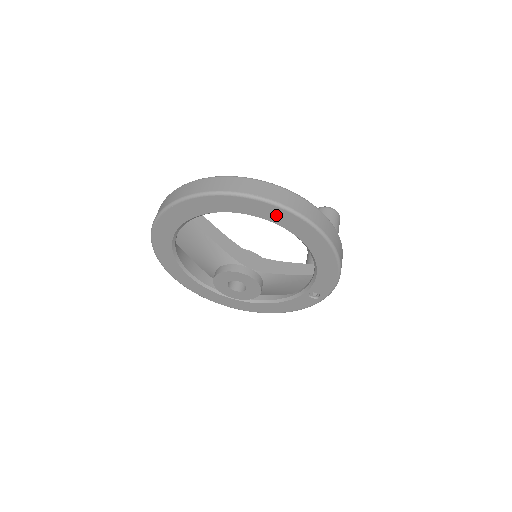
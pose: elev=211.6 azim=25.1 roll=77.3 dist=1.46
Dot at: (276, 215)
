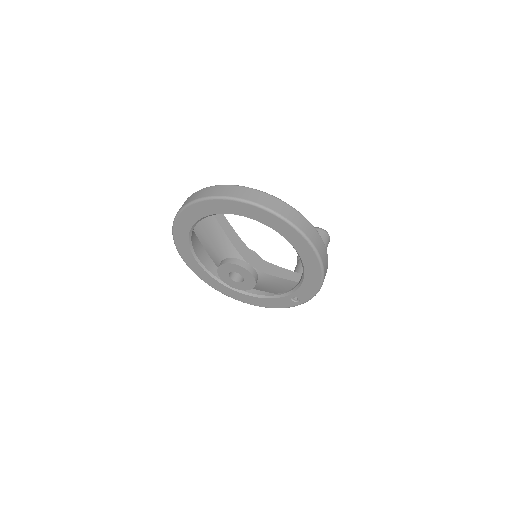
Dot at: (284, 229)
